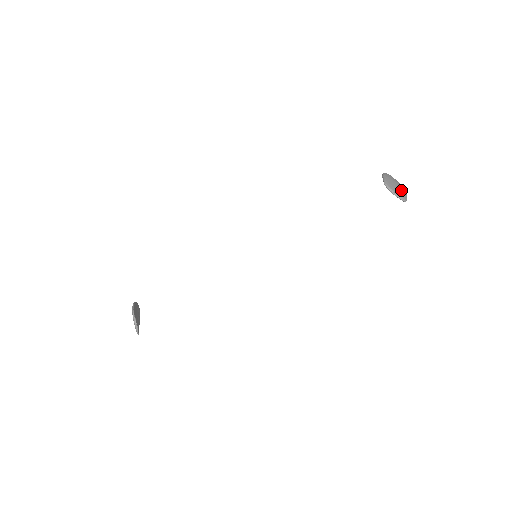
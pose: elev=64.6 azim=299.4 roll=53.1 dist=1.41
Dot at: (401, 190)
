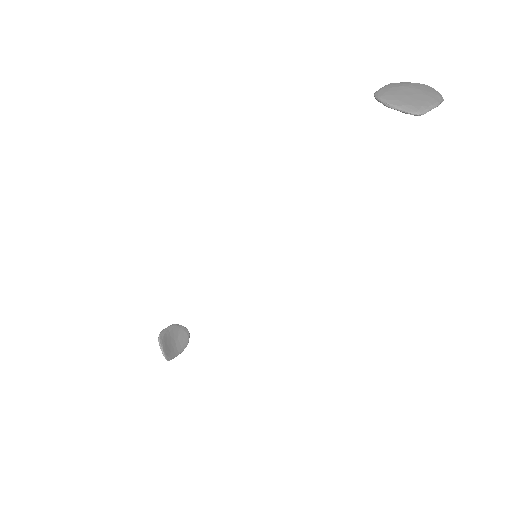
Dot at: (417, 98)
